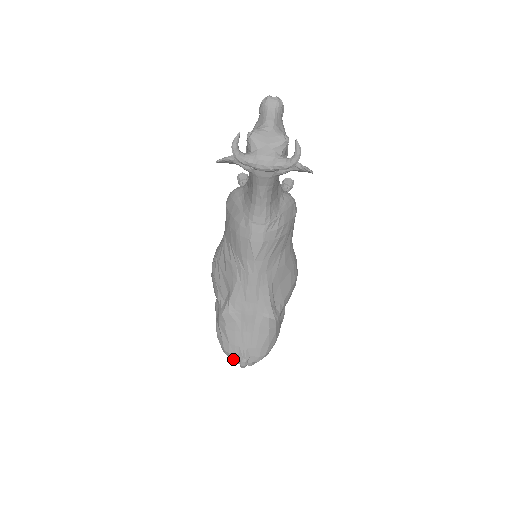
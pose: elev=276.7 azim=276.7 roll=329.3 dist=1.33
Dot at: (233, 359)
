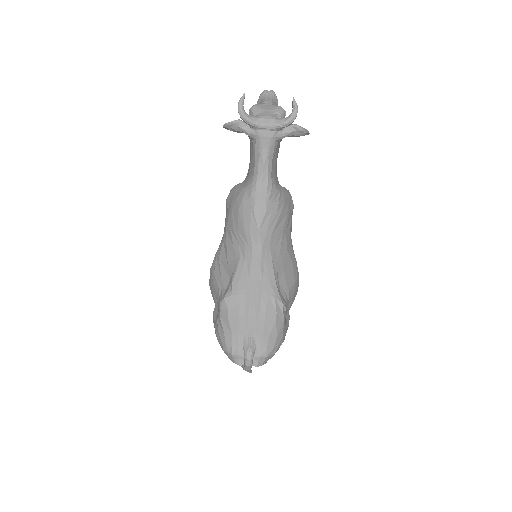
Dot at: (237, 354)
